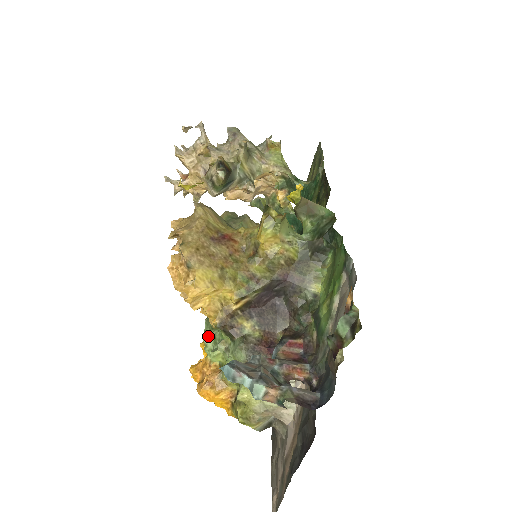
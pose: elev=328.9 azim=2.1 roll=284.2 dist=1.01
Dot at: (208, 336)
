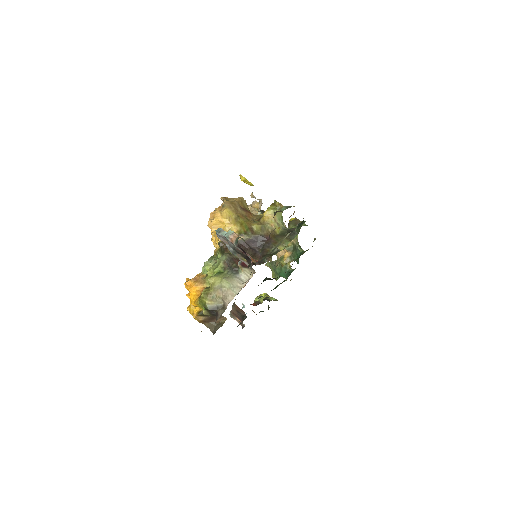
Dot at: (209, 260)
